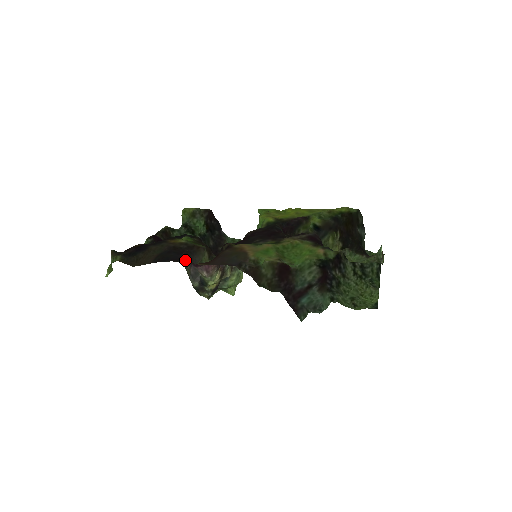
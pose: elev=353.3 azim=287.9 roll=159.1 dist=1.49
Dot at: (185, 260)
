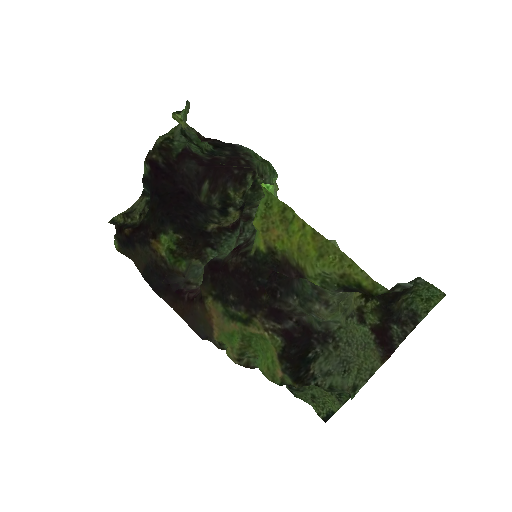
Dot at: (166, 292)
